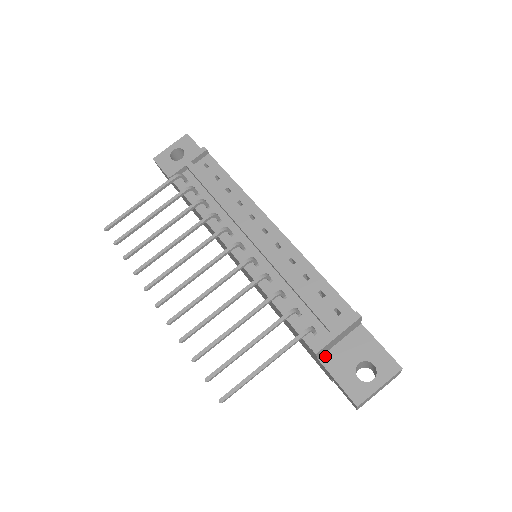
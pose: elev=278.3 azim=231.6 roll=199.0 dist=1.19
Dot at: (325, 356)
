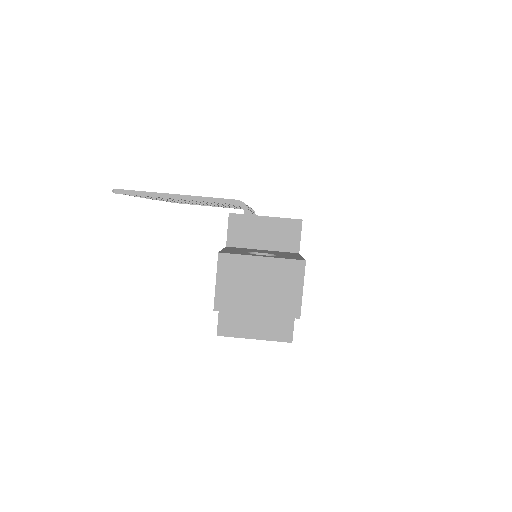
Dot at: (236, 247)
